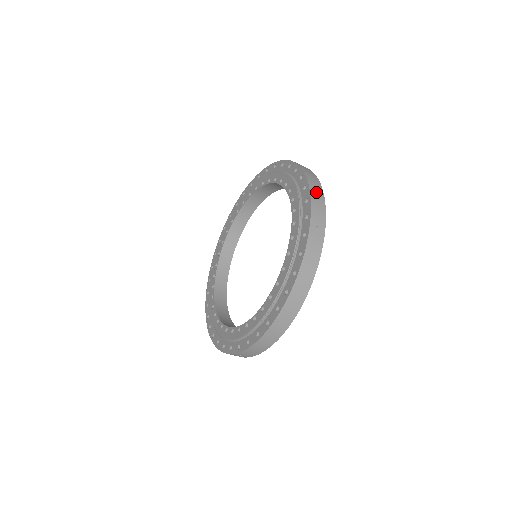
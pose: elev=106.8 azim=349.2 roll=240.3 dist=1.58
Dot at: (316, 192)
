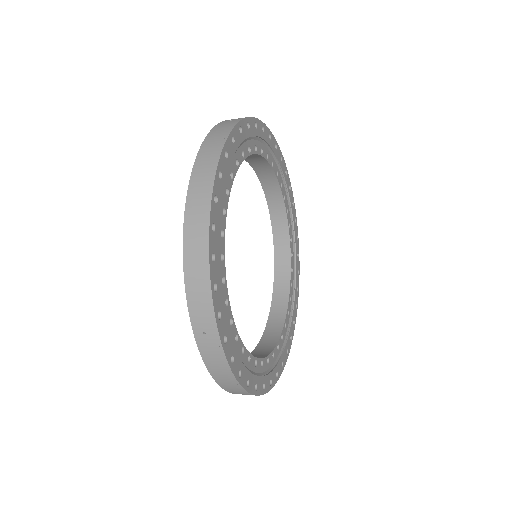
Dot at: (195, 272)
